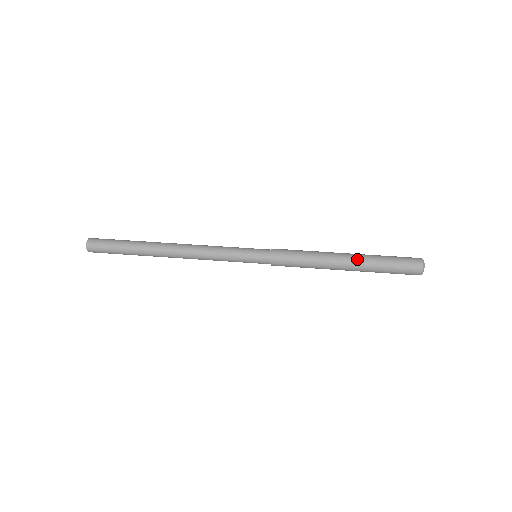
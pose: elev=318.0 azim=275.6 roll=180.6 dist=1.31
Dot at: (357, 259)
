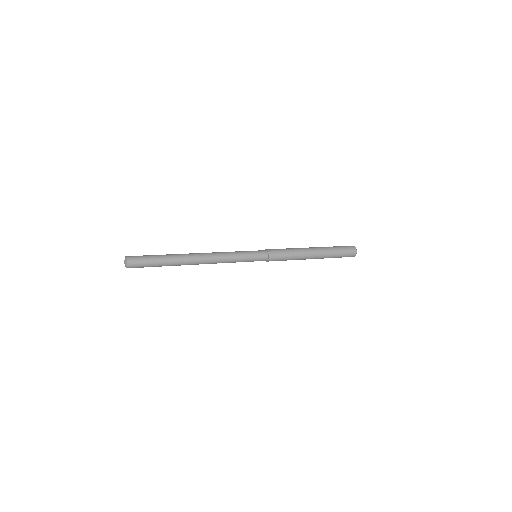
Dot at: (321, 253)
